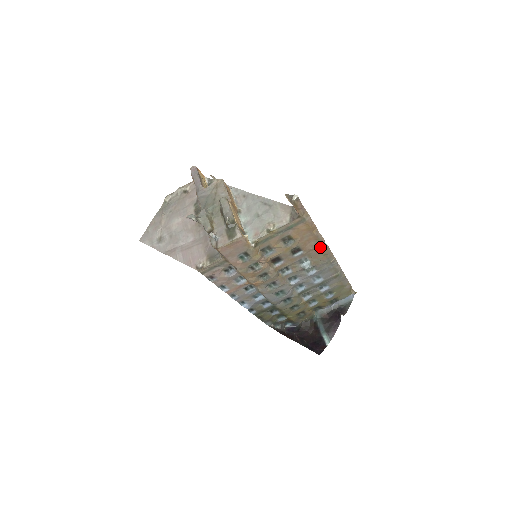
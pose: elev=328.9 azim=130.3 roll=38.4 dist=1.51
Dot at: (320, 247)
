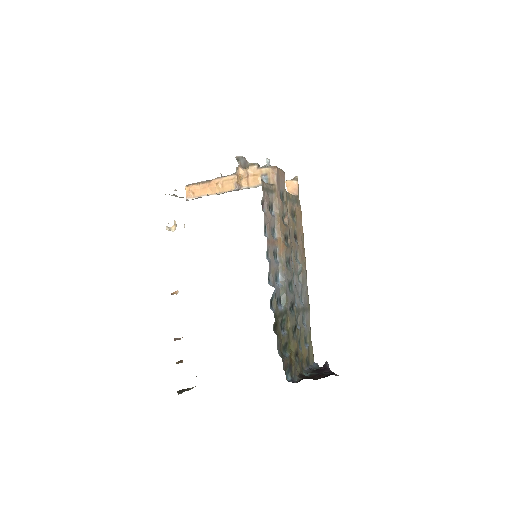
Dot at: (303, 248)
